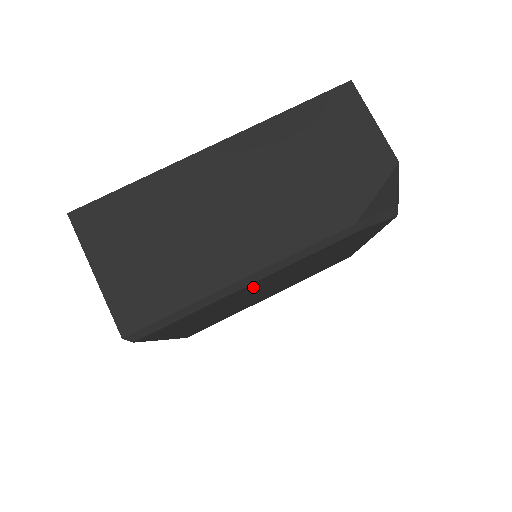
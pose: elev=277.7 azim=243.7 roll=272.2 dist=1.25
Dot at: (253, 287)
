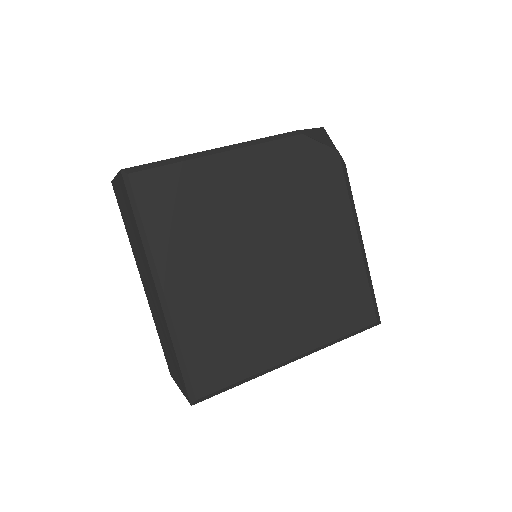
Dot at: (231, 181)
